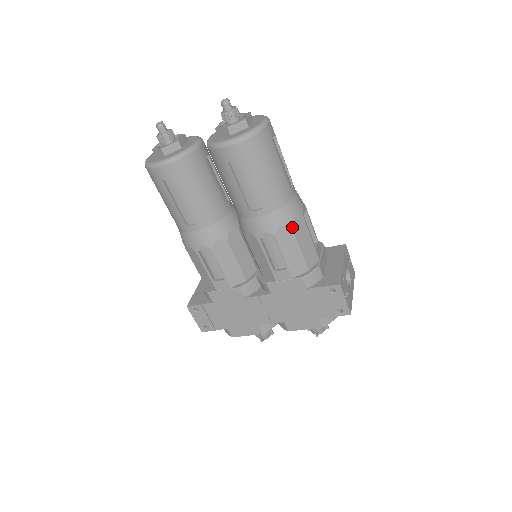
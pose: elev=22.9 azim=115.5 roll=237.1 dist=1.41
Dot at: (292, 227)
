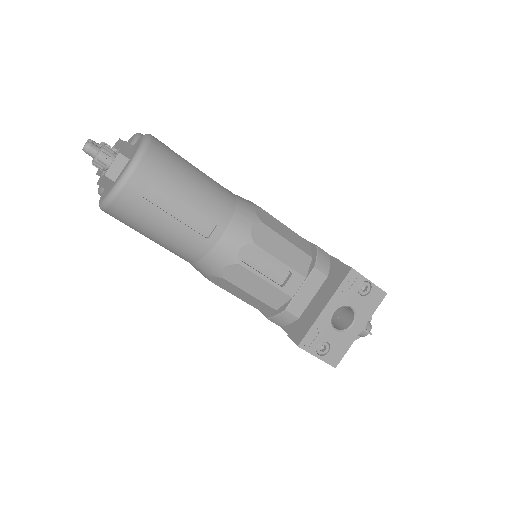
Dot at: (224, 278)
